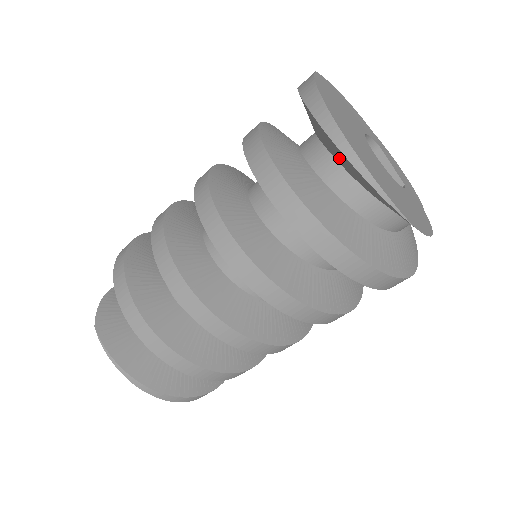
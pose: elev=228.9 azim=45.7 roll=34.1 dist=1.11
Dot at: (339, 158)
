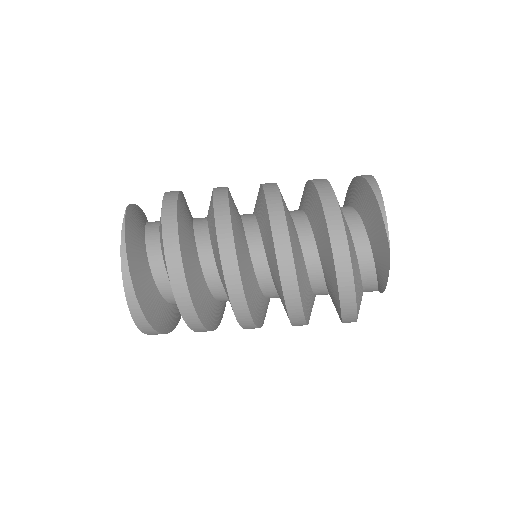
Dot at: (365, 207)
